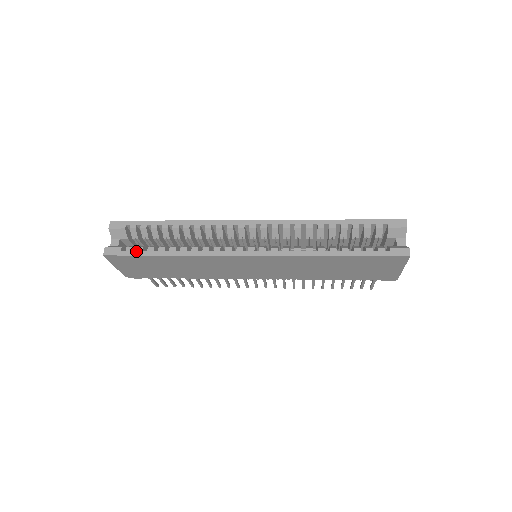
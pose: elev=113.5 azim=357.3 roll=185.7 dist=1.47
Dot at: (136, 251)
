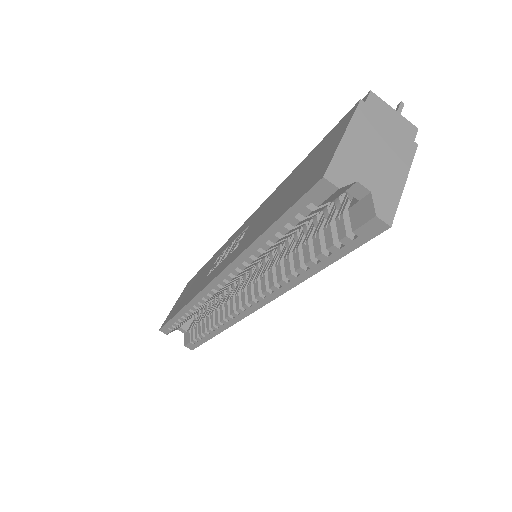
Dot at: (198, 341)
